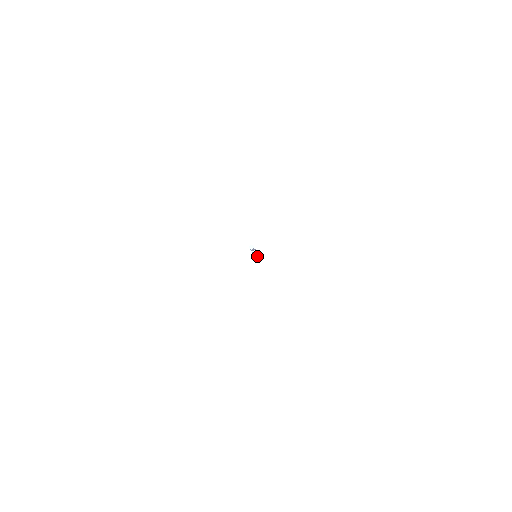
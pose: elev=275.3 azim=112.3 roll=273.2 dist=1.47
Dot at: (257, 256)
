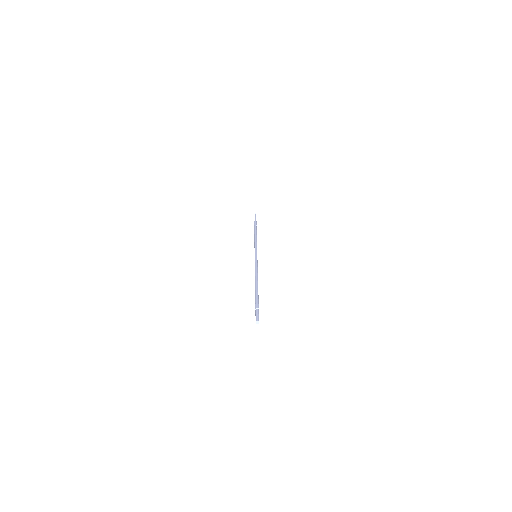
Dot at: occluded
